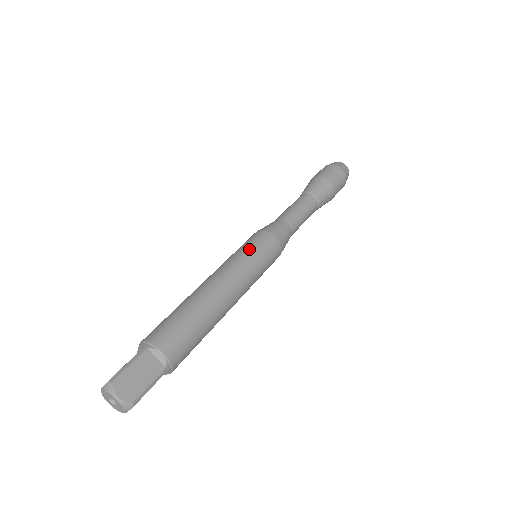
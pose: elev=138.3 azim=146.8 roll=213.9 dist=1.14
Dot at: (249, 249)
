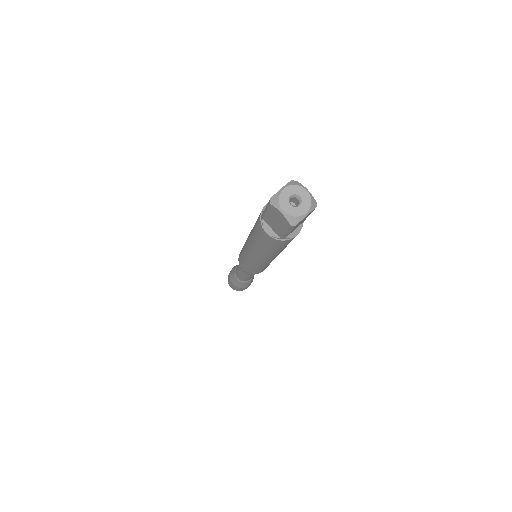
Dot at: occluded
